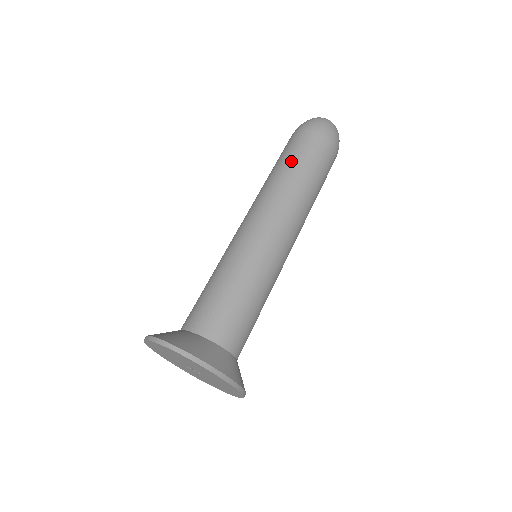
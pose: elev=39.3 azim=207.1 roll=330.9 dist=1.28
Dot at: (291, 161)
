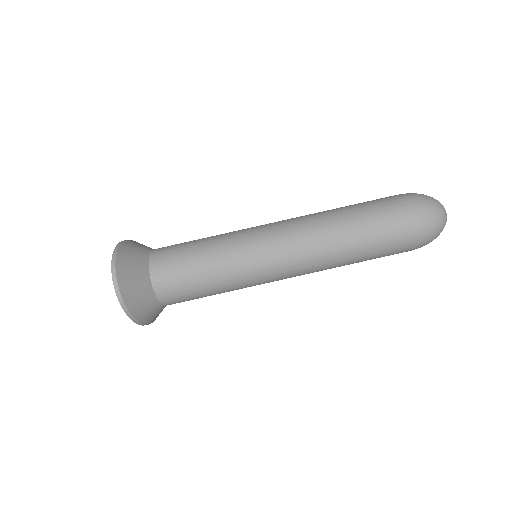
Dot at: (363, 235)
